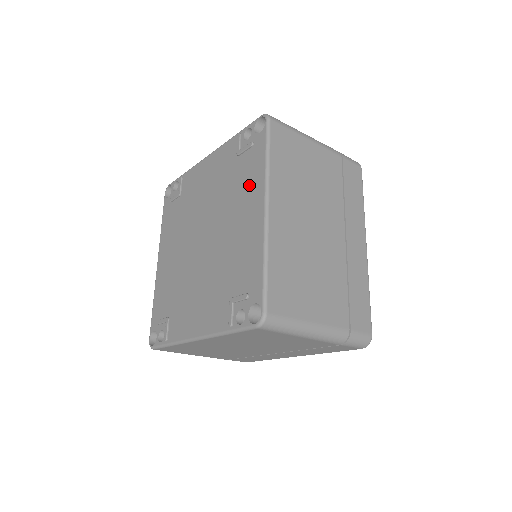
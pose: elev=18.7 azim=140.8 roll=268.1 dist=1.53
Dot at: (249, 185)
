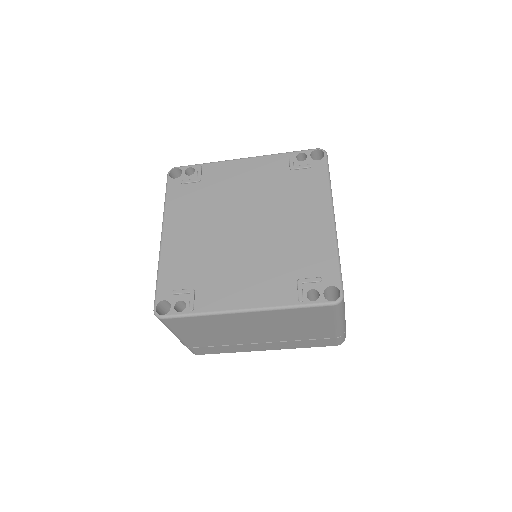
Dot at: (310, 196)
